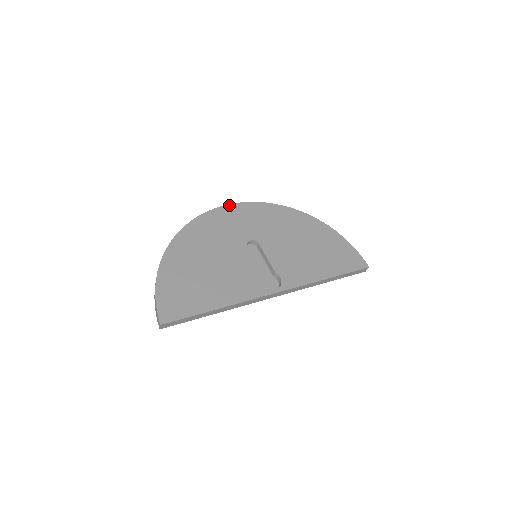
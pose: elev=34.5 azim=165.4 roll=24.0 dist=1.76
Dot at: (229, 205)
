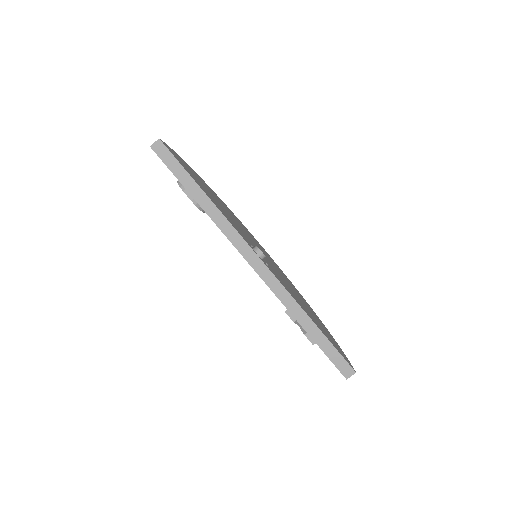
Dot at: occluded
